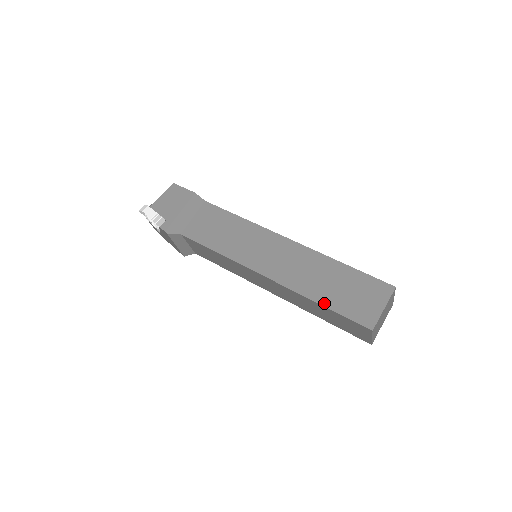
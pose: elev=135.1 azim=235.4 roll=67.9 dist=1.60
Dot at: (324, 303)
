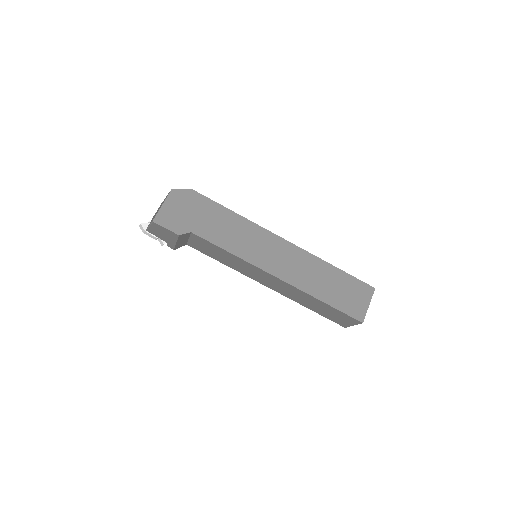
Dot at: (312, 310)
